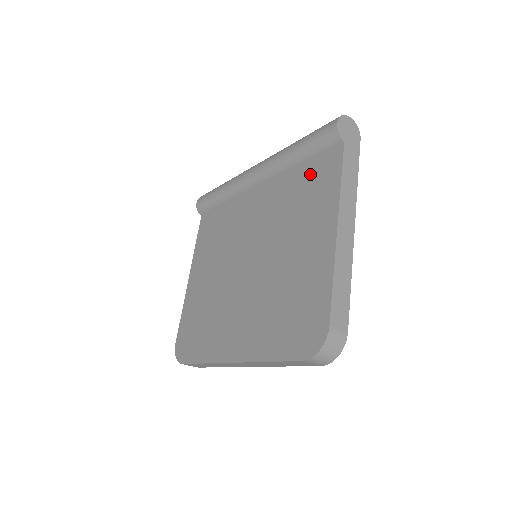
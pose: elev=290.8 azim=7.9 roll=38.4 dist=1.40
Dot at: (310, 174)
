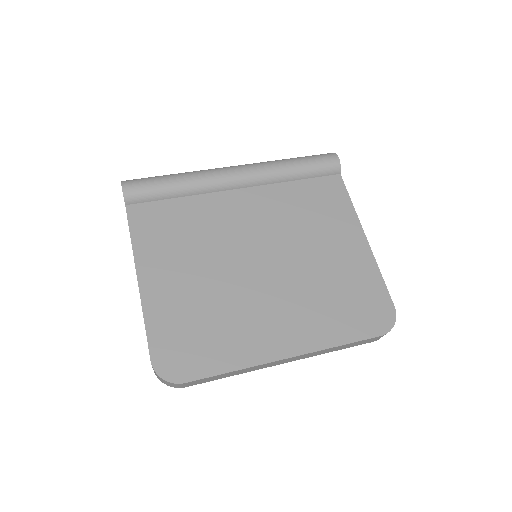
Dot at: (313, 190)
